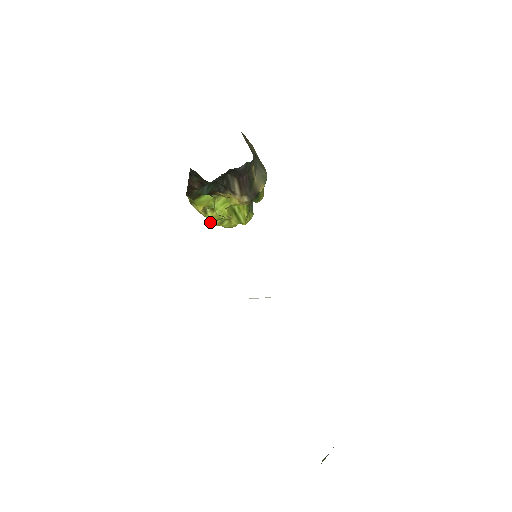
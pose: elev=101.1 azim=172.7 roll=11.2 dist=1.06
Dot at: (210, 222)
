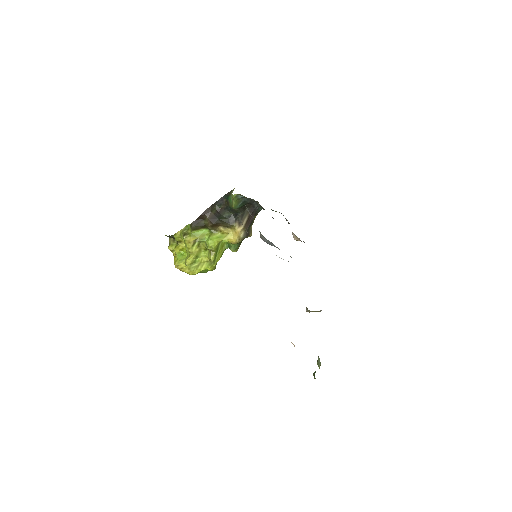
Dot at: (178, 264)
